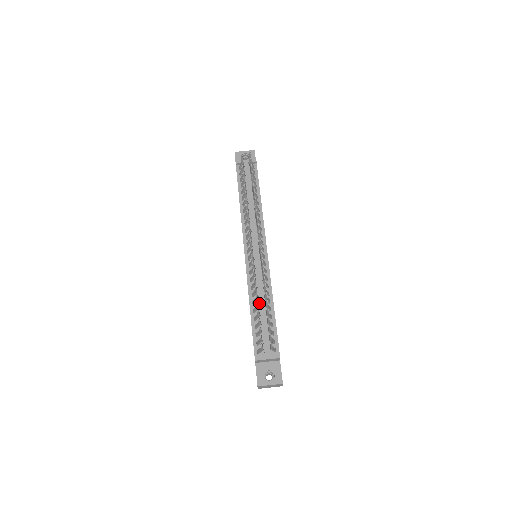
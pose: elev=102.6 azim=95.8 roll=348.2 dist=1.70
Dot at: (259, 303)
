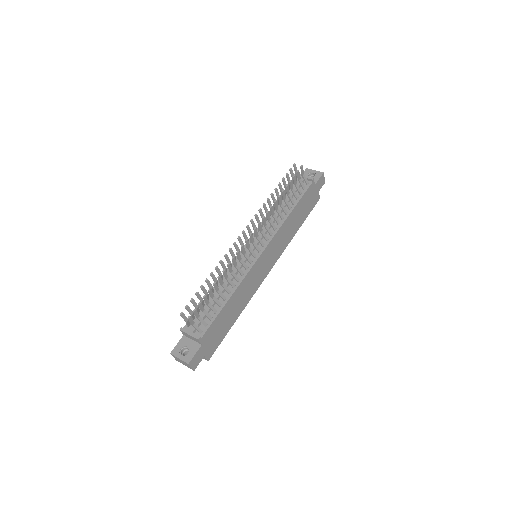
Dot at: (220, 289)
